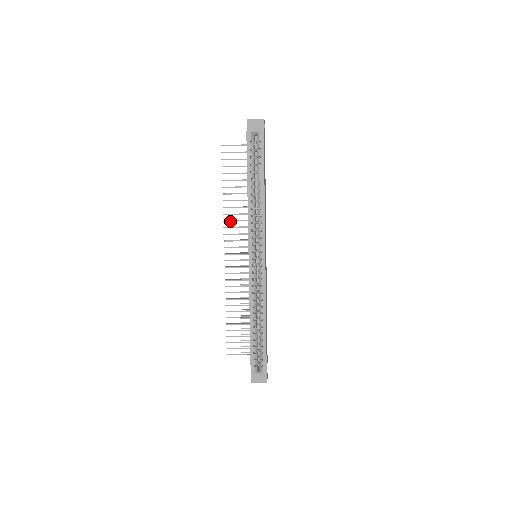
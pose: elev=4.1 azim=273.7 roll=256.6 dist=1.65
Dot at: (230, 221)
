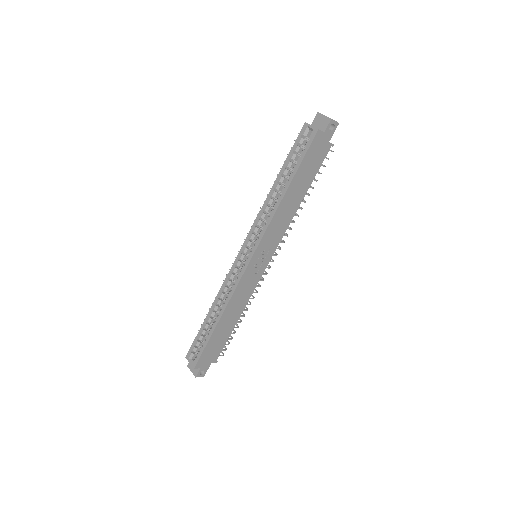
Dot at: occluded
